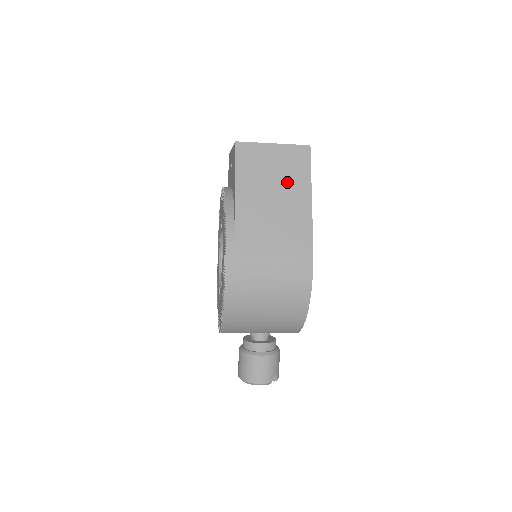
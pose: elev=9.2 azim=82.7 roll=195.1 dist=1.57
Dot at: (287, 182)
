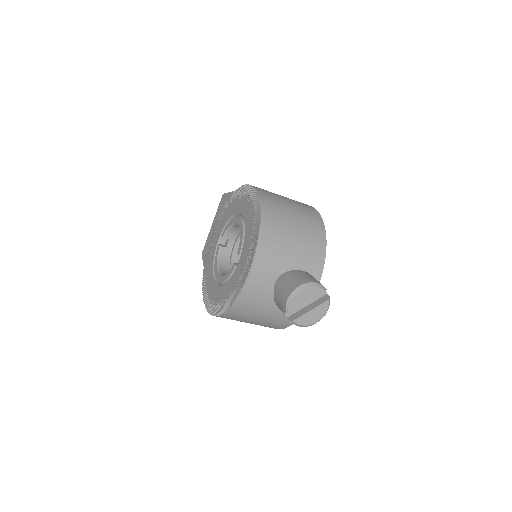
Dot at: occluded
